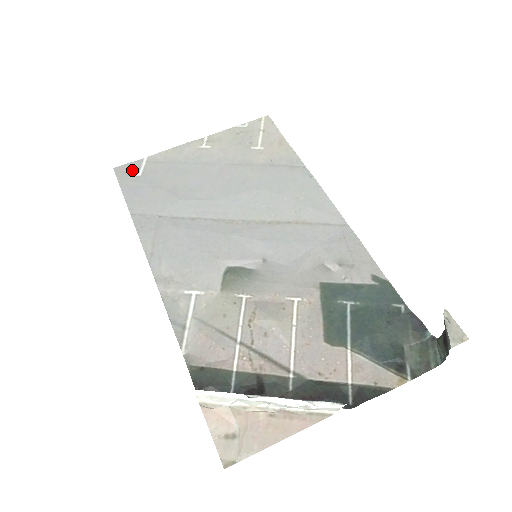
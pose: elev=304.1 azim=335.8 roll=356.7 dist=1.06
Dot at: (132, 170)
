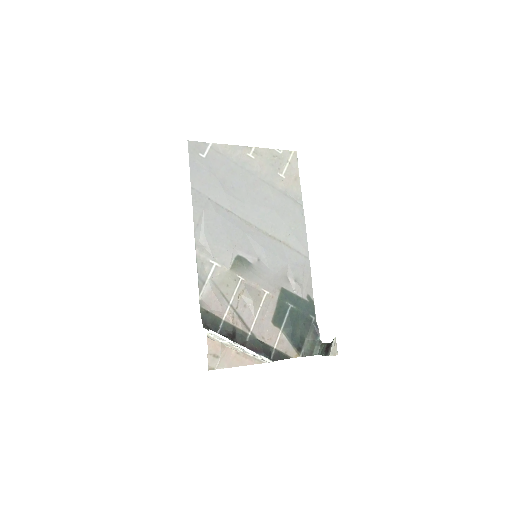
Dot at: (200, 149)
